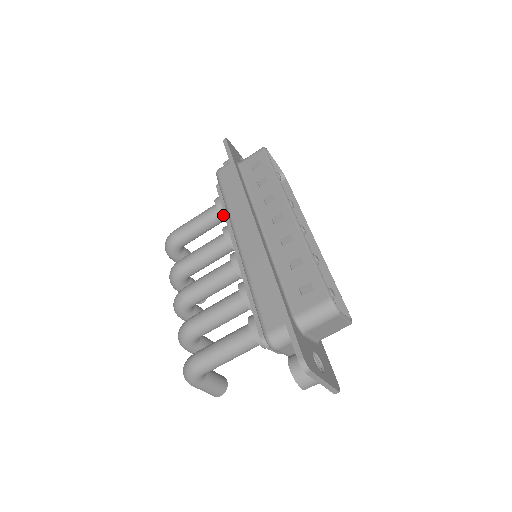
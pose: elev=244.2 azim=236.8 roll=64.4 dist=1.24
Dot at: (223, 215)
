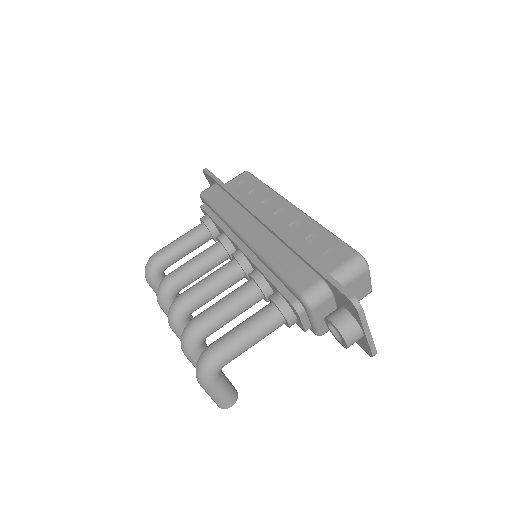
Dot at: (211, 231)
